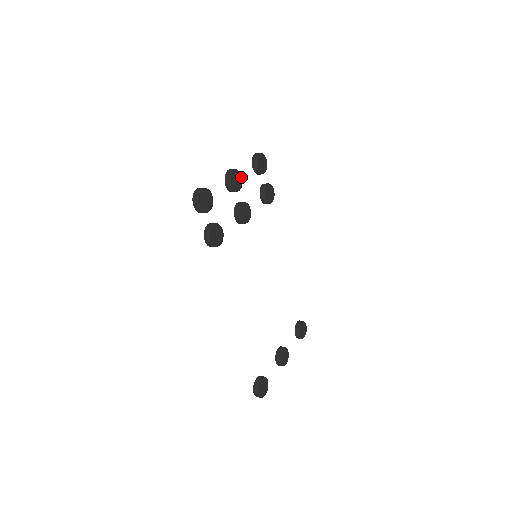
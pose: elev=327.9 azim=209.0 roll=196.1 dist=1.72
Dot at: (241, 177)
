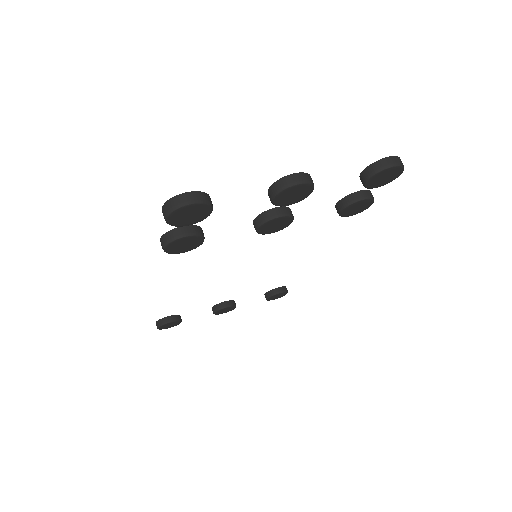
Dot at: (310, 192)
